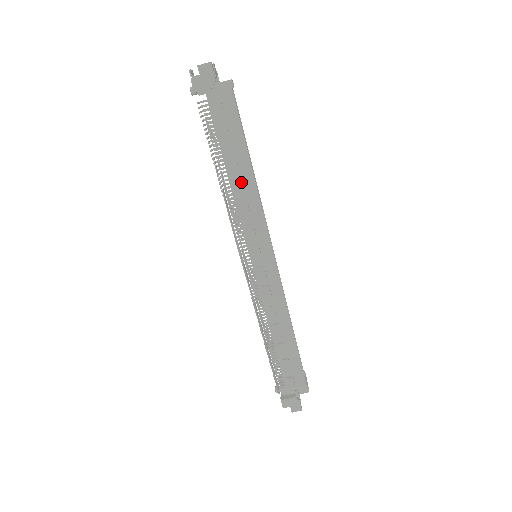
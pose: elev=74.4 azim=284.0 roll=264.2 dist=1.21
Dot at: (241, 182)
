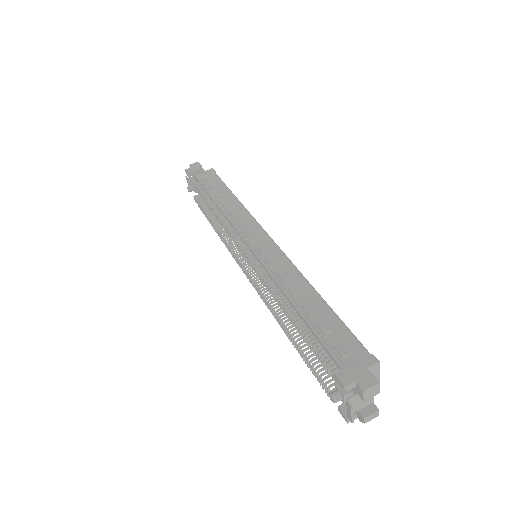
Dot at: (227, 202)
